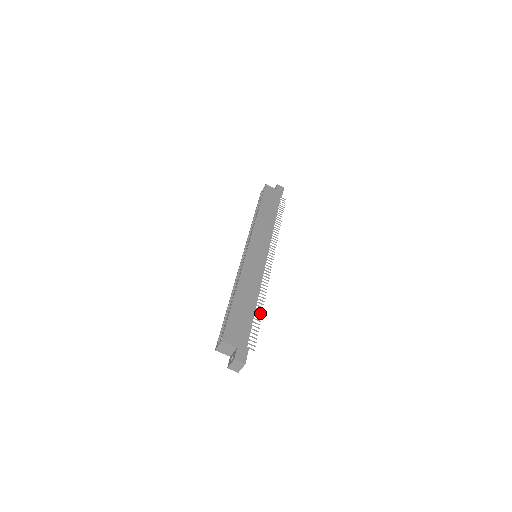
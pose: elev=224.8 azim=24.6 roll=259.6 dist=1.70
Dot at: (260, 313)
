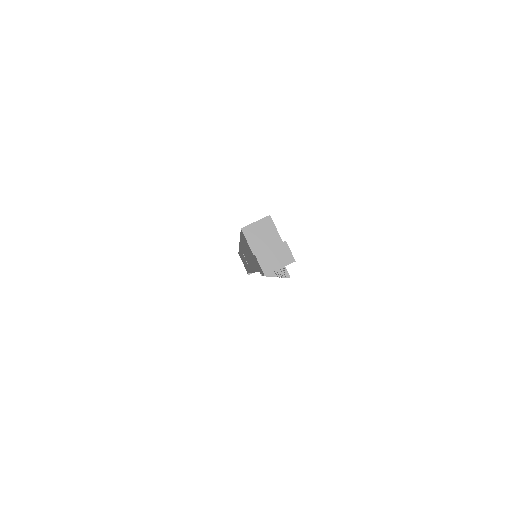
Dot at: occluded
